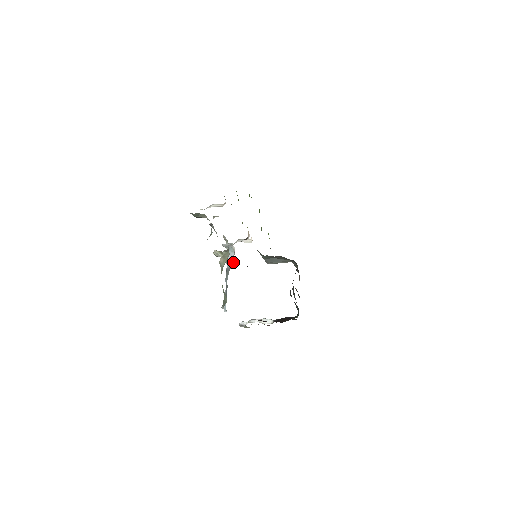
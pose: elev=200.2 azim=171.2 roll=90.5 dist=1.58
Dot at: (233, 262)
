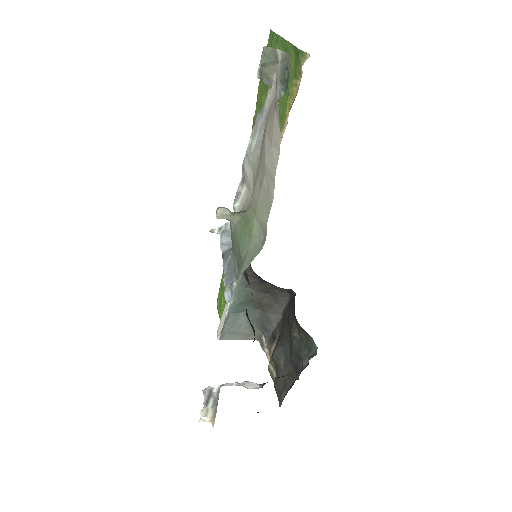
Dot at: occluded
